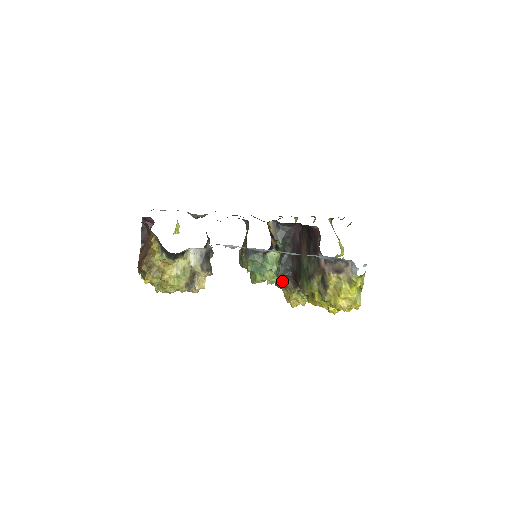
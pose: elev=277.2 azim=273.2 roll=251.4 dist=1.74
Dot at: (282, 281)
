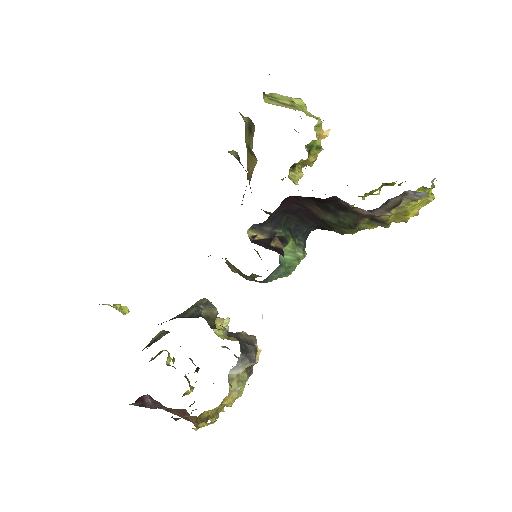
Dot at: occluded
